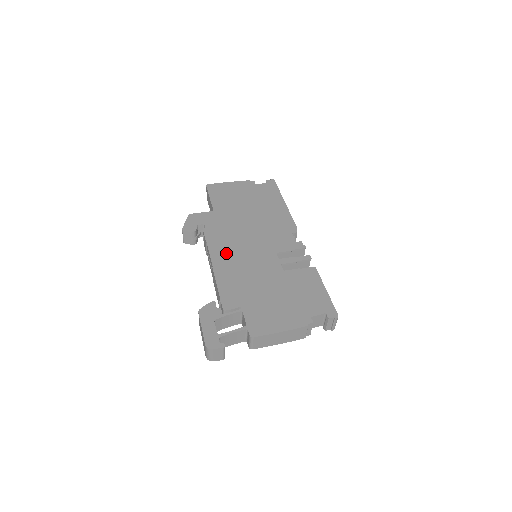
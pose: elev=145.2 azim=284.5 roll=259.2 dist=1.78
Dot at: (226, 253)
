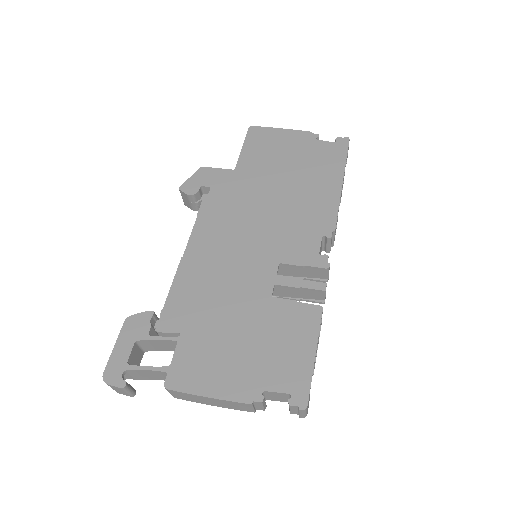
Dot at: (211, 241)
